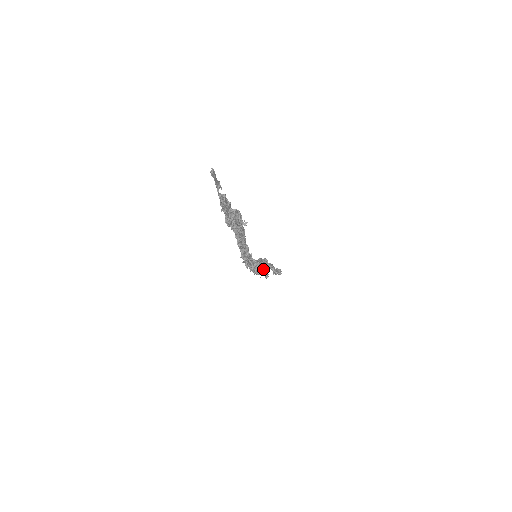
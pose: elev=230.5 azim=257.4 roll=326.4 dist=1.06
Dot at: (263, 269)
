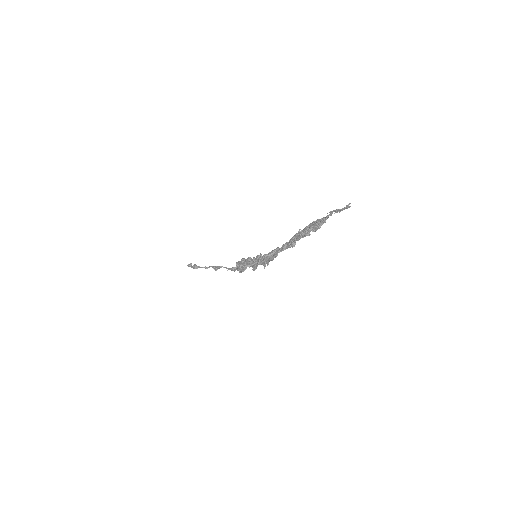
Dot at: occluded
